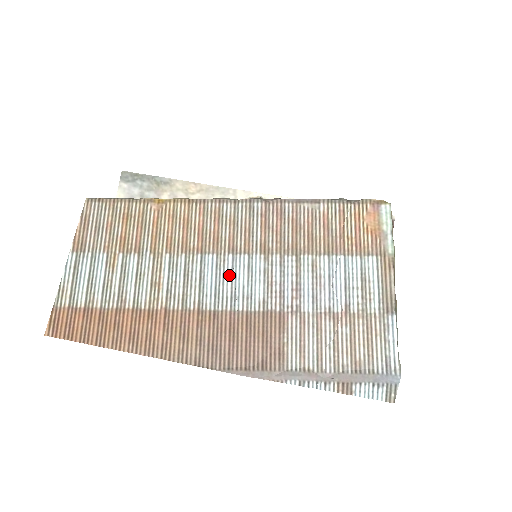
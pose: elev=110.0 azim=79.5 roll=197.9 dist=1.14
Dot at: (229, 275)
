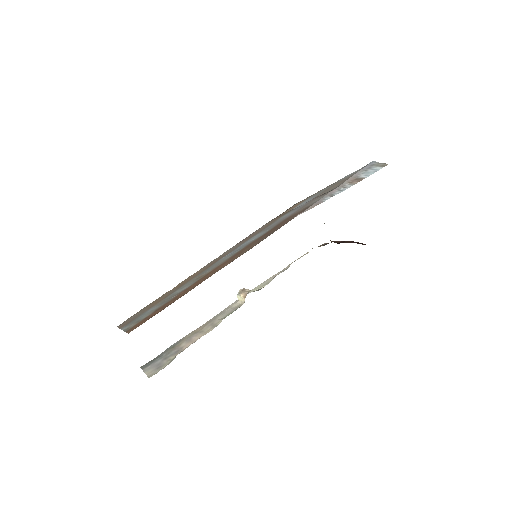
Dot at: occluded
